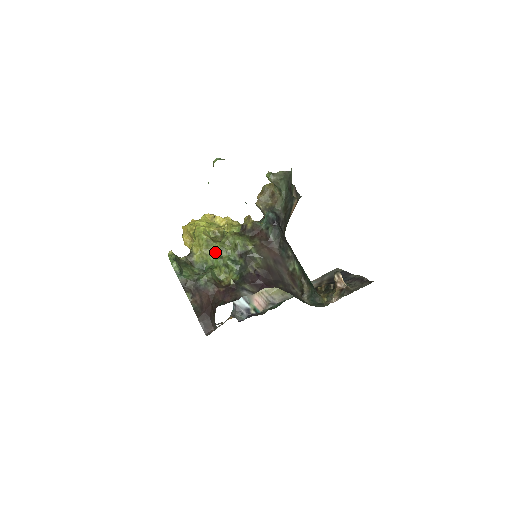
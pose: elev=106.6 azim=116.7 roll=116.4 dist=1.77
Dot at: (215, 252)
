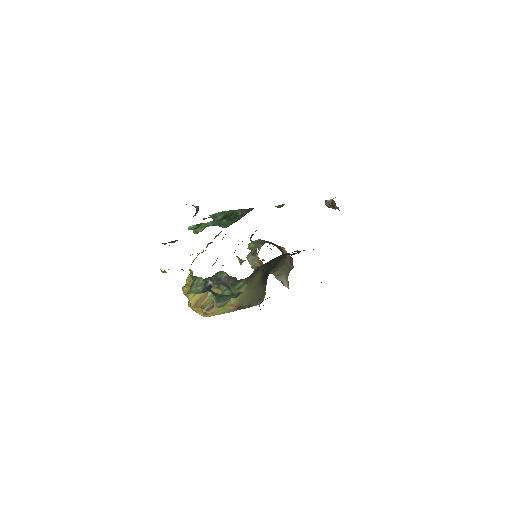
Dot at: occluded
